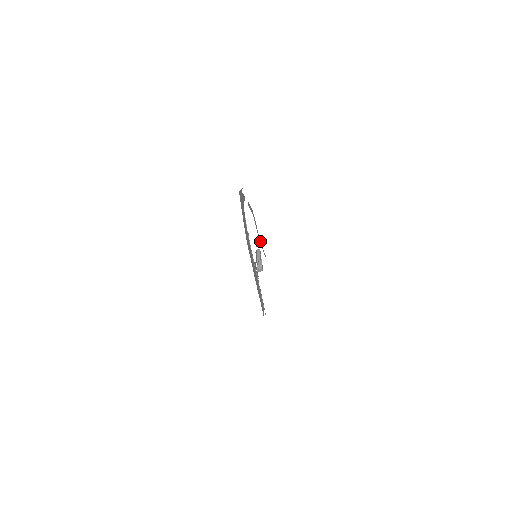
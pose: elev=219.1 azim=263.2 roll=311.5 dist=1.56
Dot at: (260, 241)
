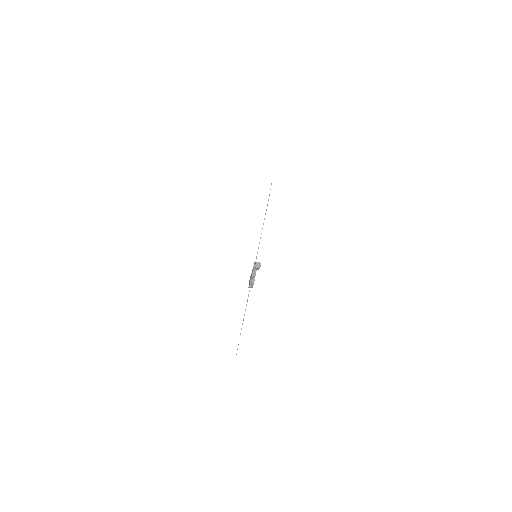
Dot at: occluded
